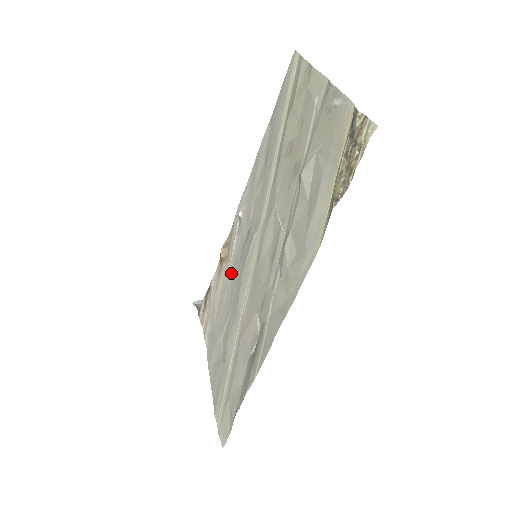
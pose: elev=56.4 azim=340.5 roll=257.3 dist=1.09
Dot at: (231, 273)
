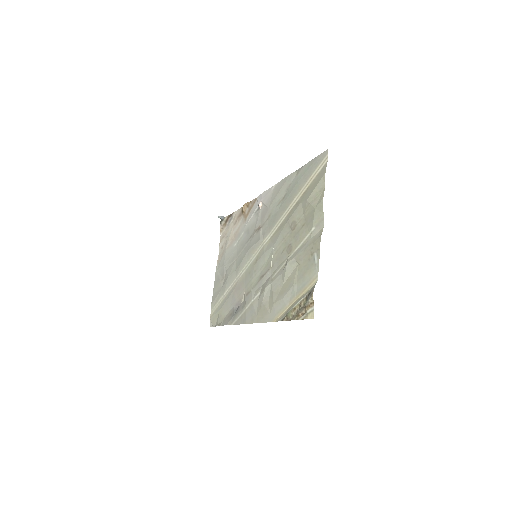
Dot at: (243, 234)
